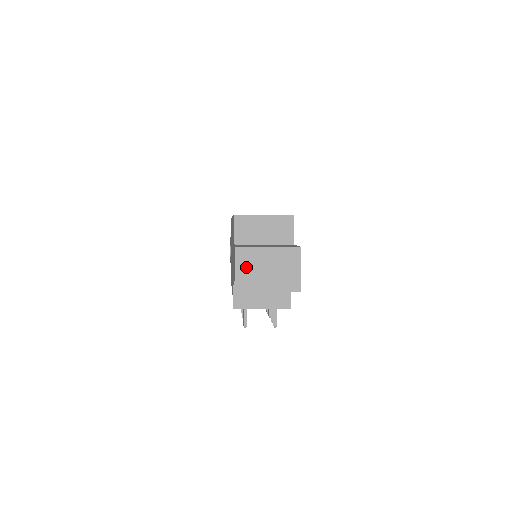
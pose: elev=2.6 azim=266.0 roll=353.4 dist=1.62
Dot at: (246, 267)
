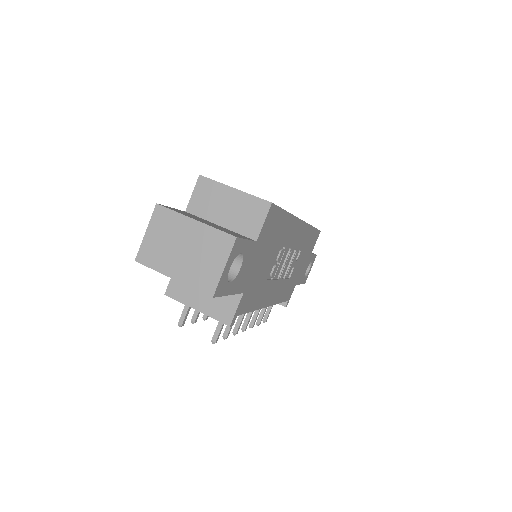
Dot at: (159, 235)
